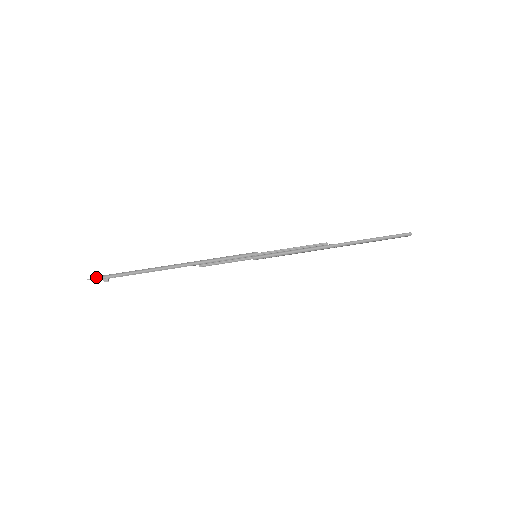
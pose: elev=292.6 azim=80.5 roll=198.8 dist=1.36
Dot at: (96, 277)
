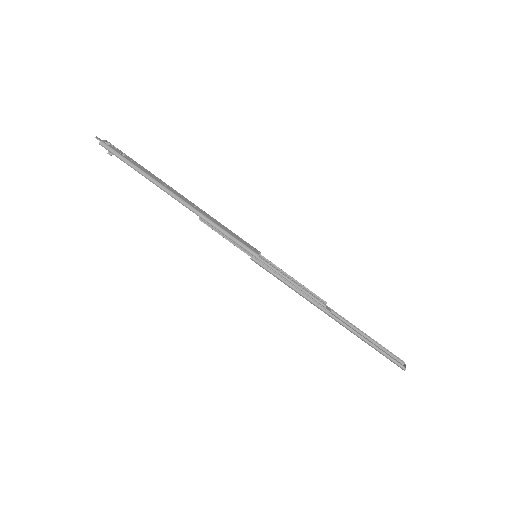
Dot at: (103, 143)
